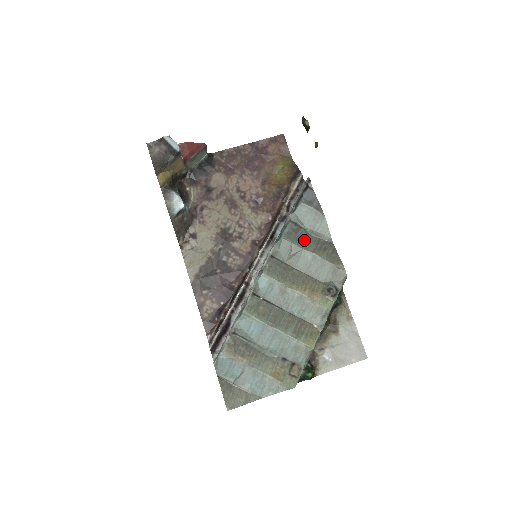
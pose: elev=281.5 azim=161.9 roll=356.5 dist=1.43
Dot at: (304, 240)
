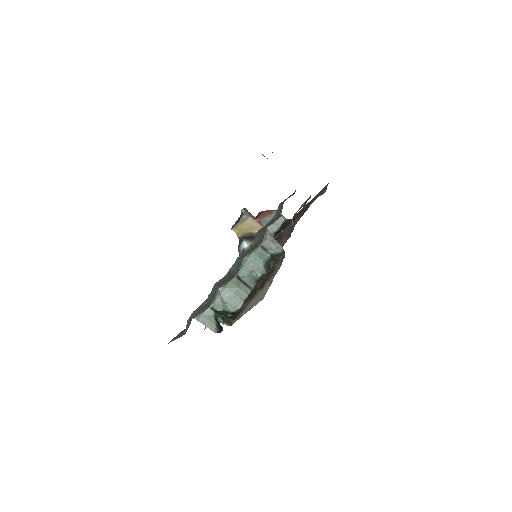
Dot at: (267, 225)
